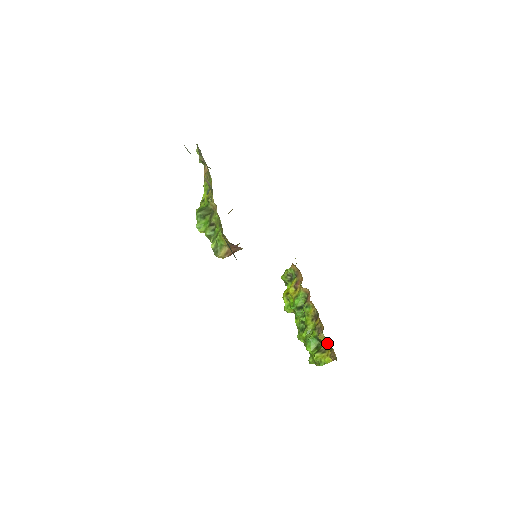
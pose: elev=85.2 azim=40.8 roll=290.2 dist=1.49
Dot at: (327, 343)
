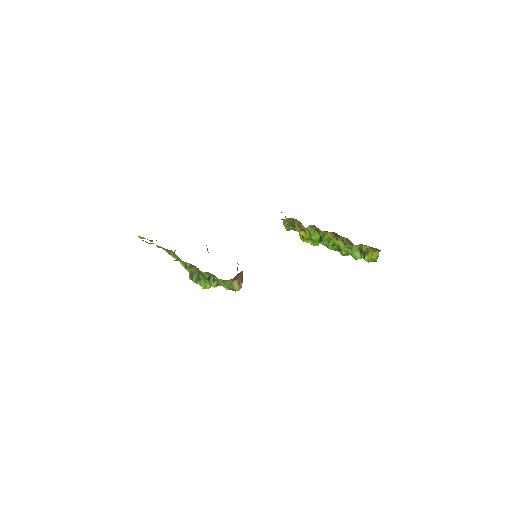
Dot at: (363, 245)
